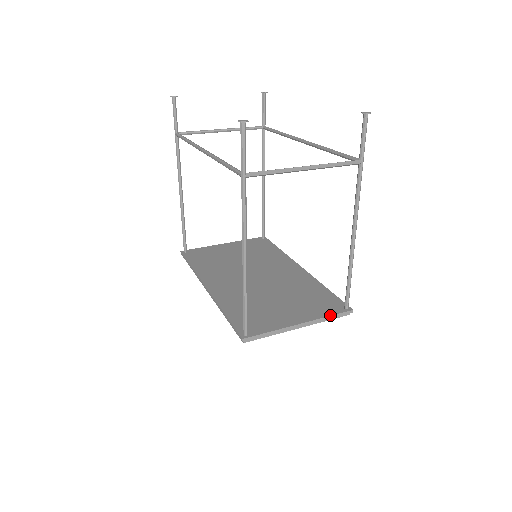
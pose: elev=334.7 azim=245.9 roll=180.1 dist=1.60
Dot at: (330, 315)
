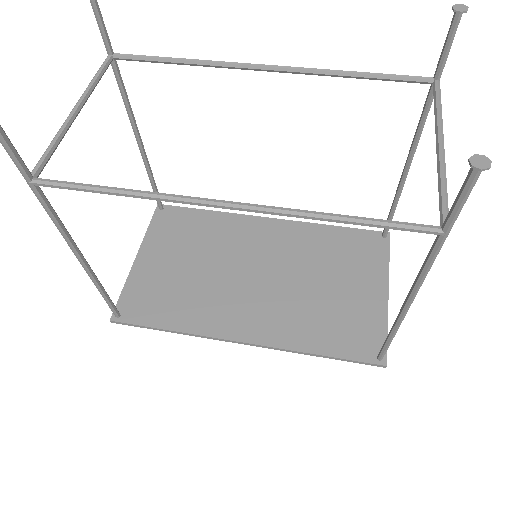
Dot at: (389, 258)
